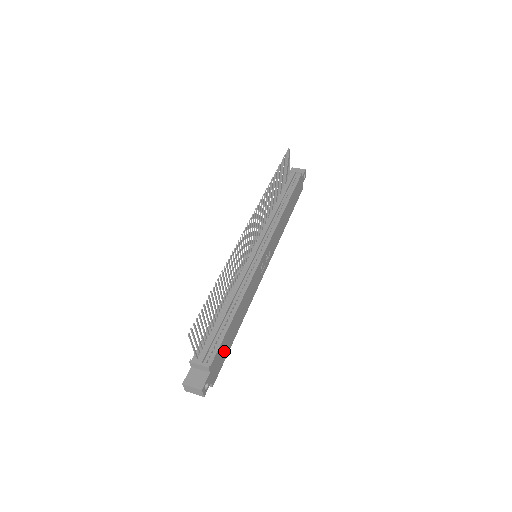
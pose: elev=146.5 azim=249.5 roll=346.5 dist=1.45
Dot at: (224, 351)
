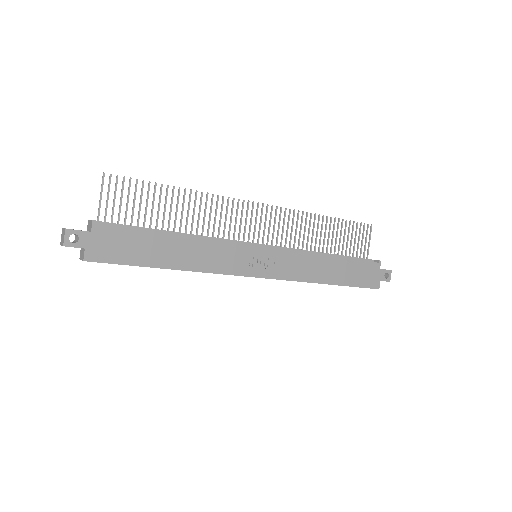
Dot at: (129, 250)
